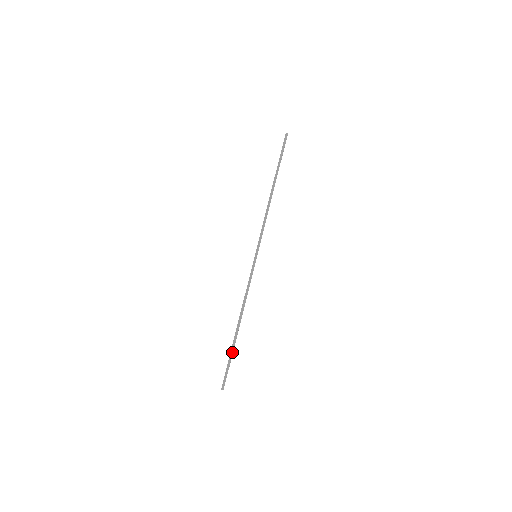
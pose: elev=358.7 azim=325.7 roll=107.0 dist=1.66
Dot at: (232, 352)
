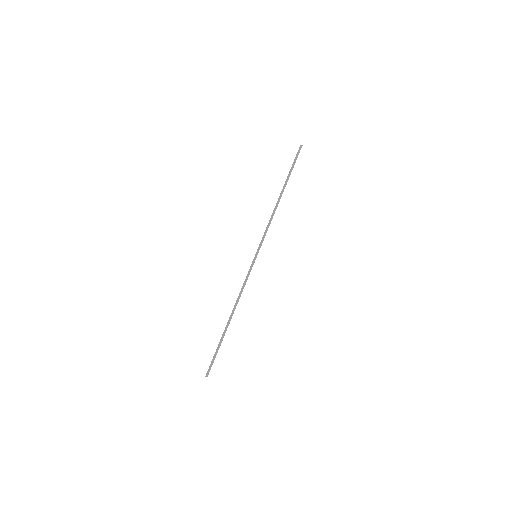
Dot at: (220, 343)
